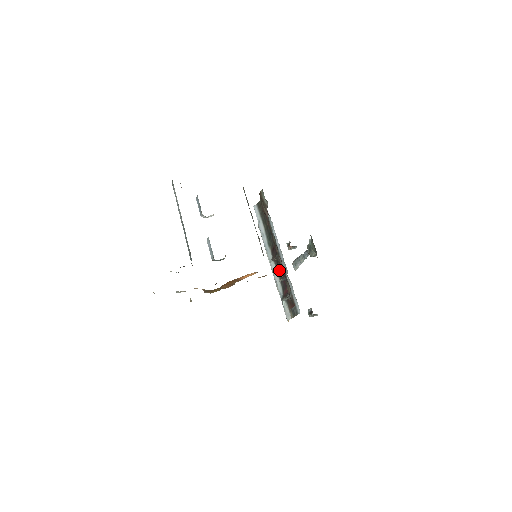
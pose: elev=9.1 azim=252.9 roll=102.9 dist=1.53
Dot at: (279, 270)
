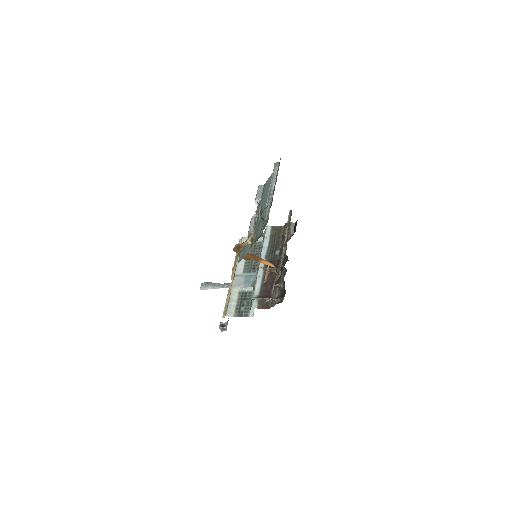
Dot at: (283, 278)
